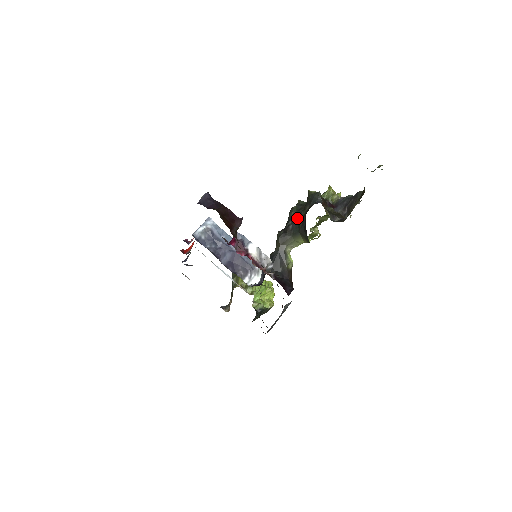
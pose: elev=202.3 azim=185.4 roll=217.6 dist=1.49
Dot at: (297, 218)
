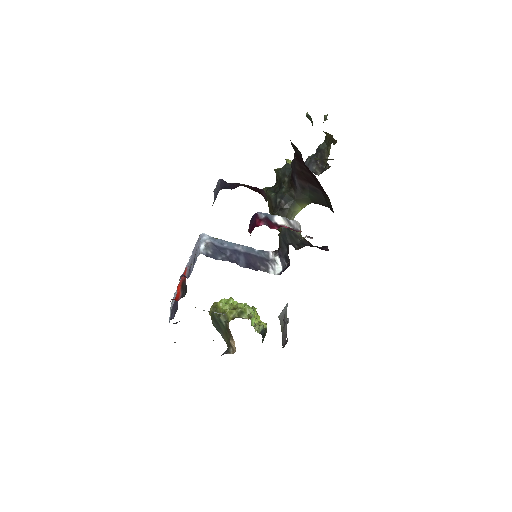
Dot at: (283, 192)
